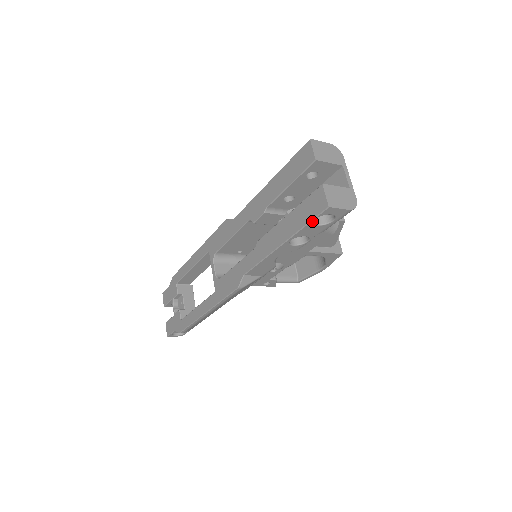
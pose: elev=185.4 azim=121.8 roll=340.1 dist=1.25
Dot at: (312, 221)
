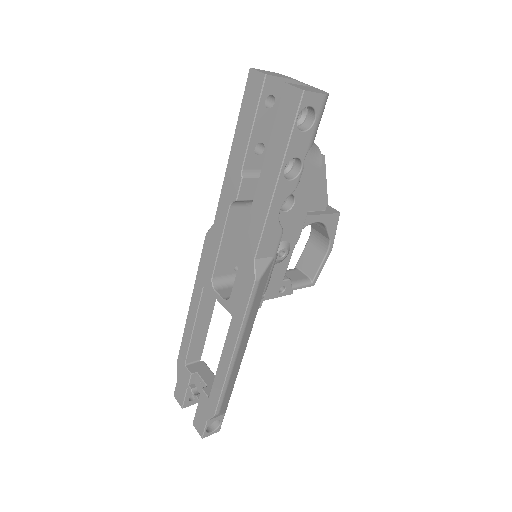
Dot at: (295, 124)
